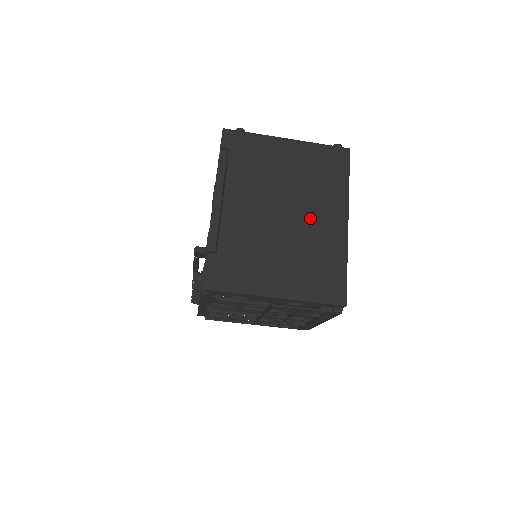
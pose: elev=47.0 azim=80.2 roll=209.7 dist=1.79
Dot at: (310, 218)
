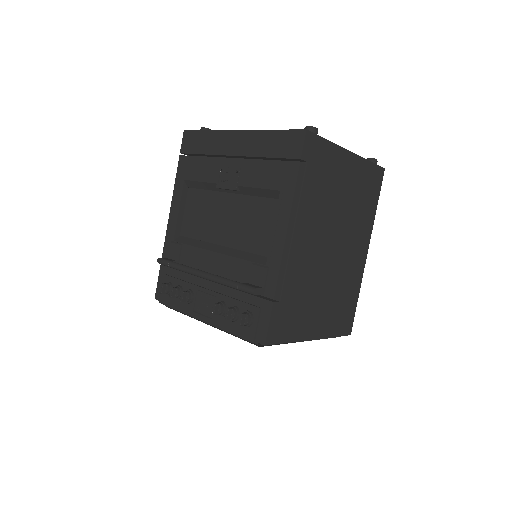
Dot at: (348, 250)
